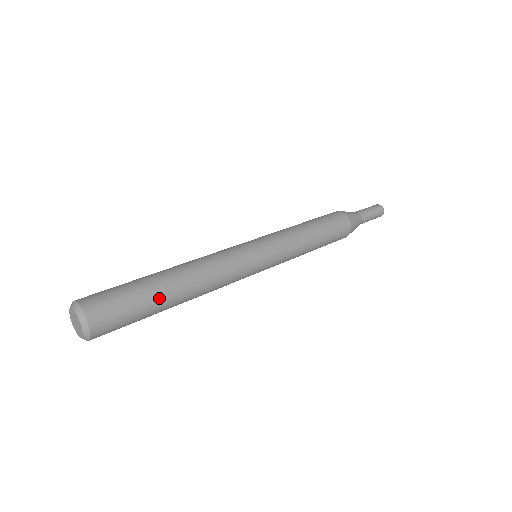
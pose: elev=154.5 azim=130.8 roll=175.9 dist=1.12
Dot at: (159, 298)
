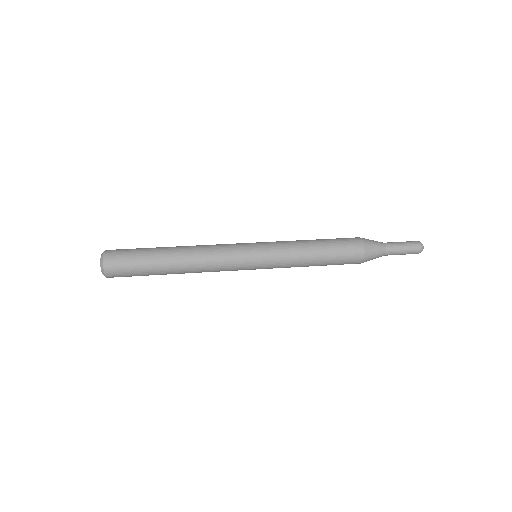
Dot at: (156, 257)
